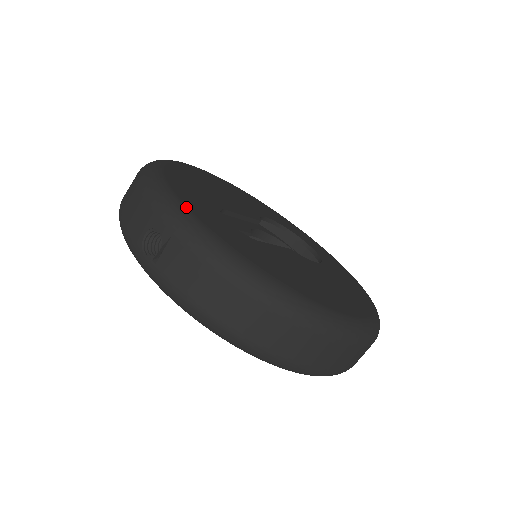
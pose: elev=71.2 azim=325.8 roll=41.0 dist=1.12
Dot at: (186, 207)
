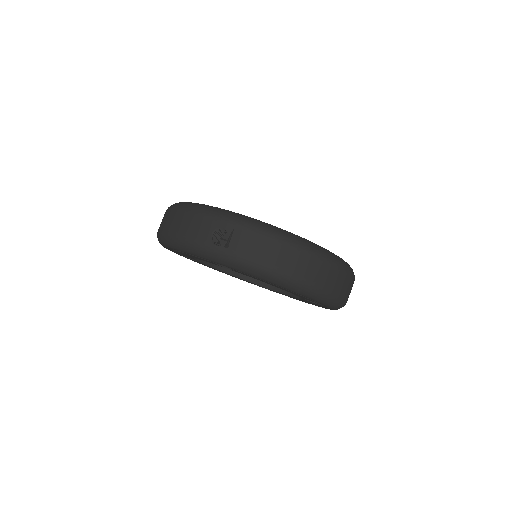
Dot at: occluded
